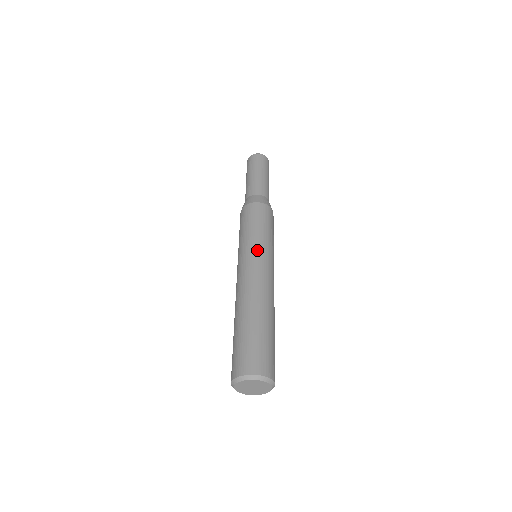
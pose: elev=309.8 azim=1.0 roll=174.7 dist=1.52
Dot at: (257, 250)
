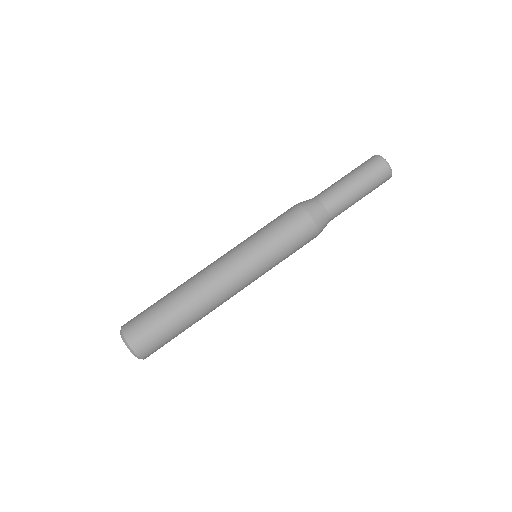
Dot at: (255, 266)
